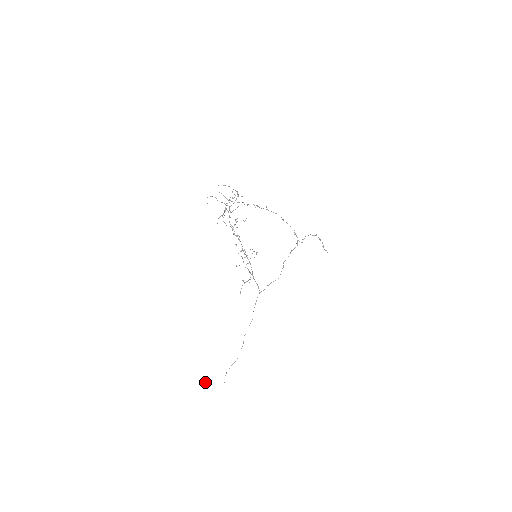
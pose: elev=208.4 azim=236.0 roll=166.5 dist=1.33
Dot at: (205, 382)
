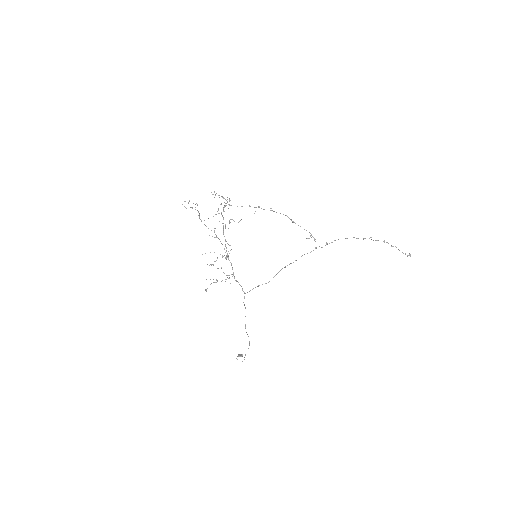
Dot at: (241, 356)
